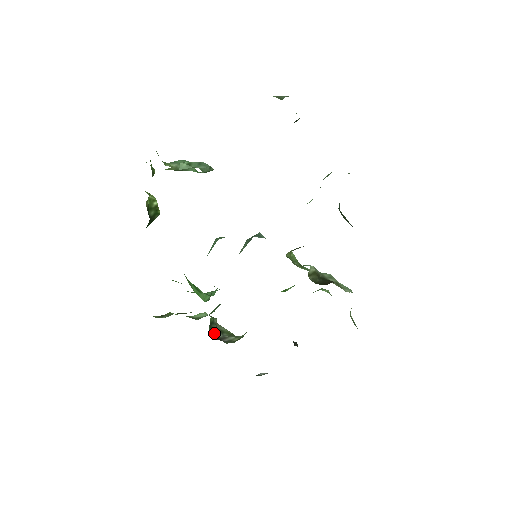
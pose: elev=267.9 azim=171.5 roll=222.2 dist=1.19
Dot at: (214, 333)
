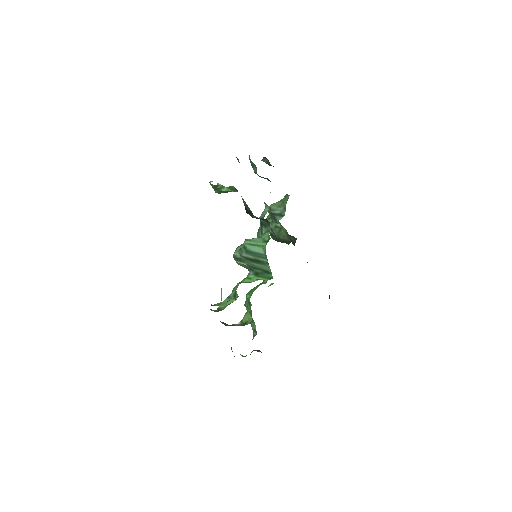
Dot at: occluded
